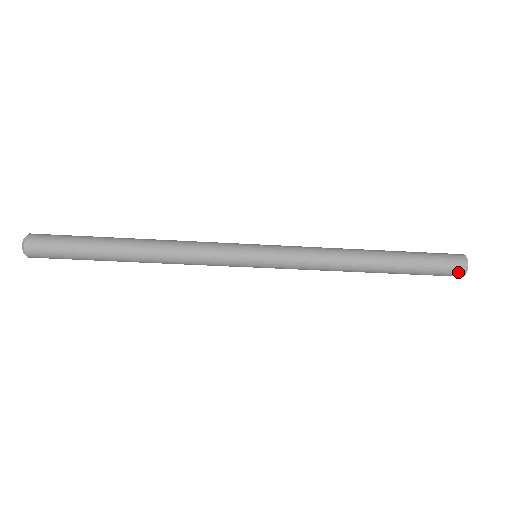
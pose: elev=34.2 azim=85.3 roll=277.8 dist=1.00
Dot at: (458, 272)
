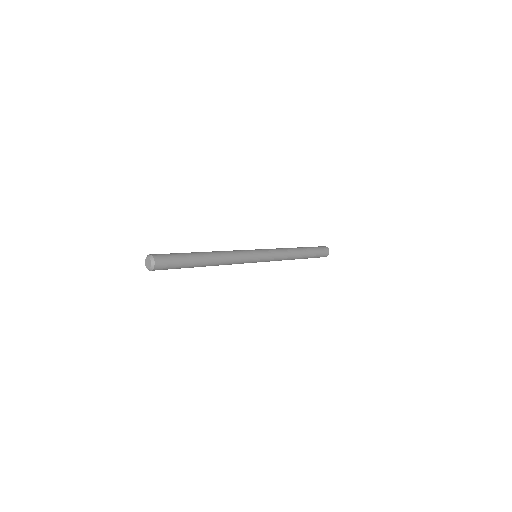
Dot at: (325, 256)
